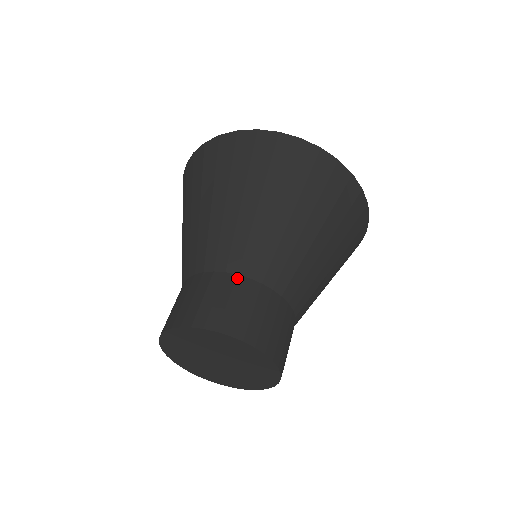
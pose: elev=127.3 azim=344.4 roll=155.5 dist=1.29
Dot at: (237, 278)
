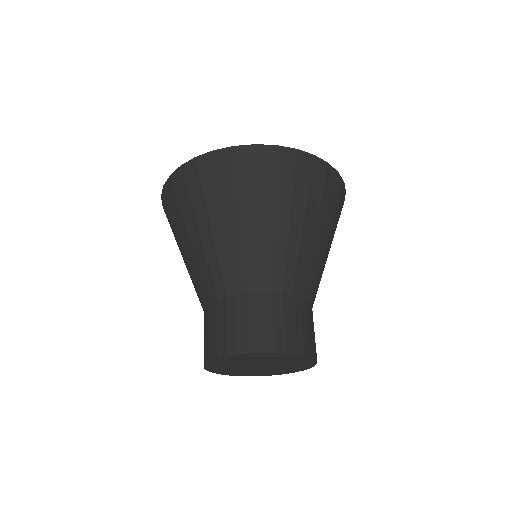
Dot at: (307, 304)
